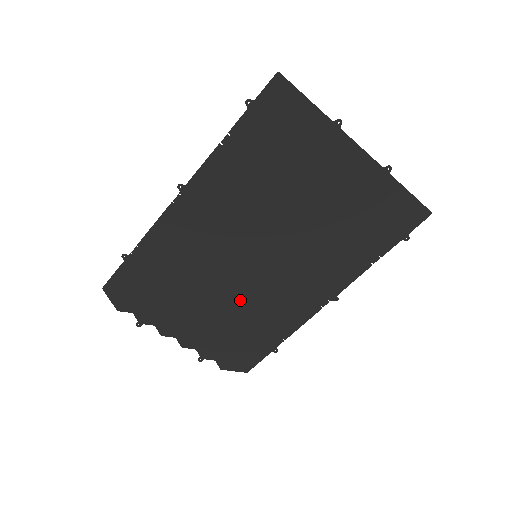
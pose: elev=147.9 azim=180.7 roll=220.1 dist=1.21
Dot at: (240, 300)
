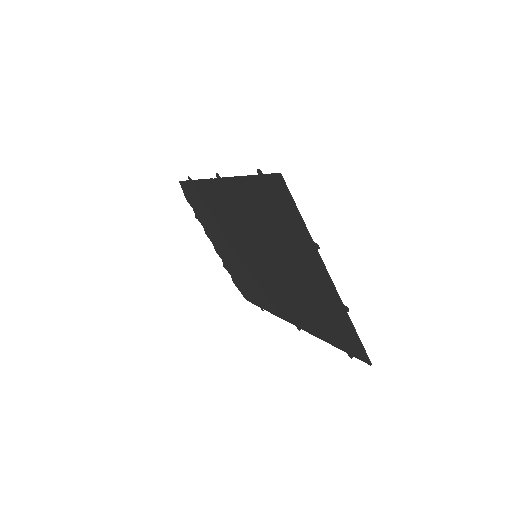
Dot at: (245, 266)
